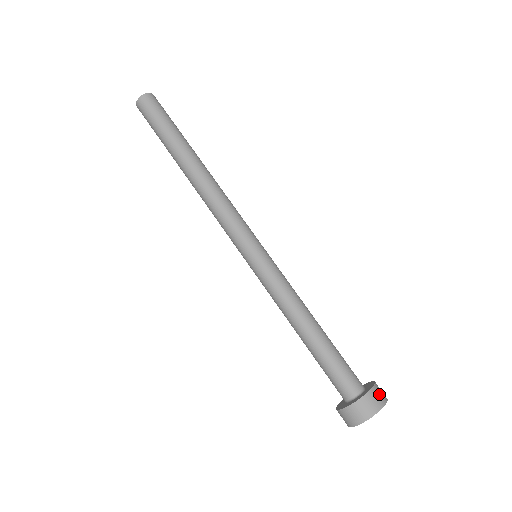
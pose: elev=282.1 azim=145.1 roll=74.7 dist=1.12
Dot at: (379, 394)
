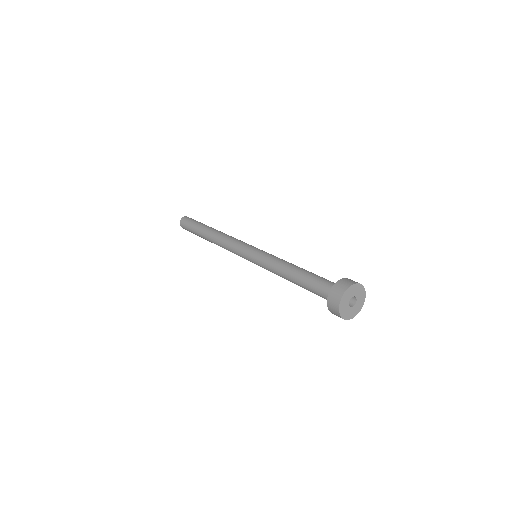
Dot at: occluded
